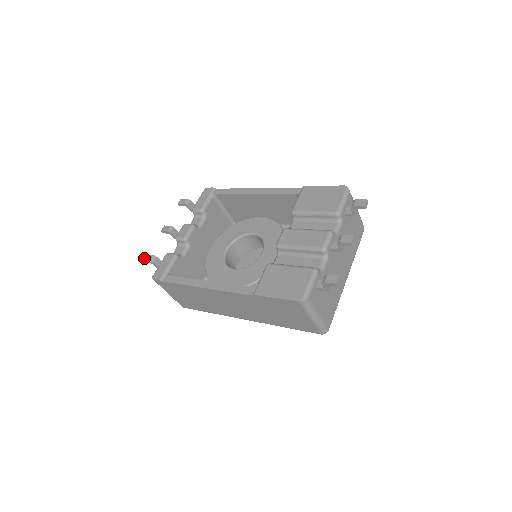
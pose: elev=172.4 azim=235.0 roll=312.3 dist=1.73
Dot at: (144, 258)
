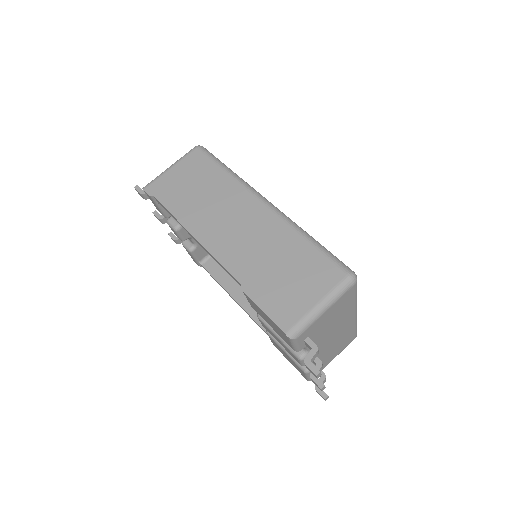
Dot at: occluded
